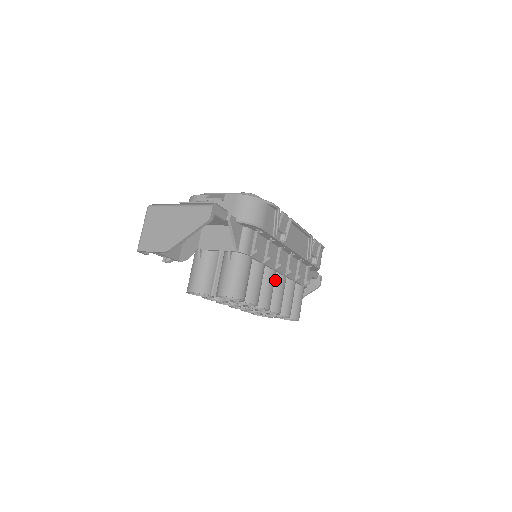
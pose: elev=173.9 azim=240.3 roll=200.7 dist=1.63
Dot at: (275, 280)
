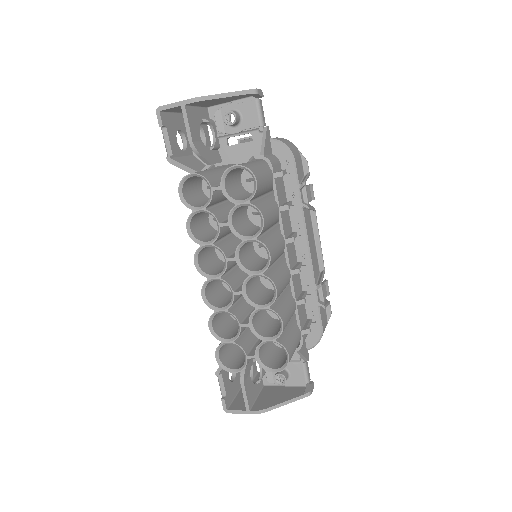
Dot at: (279, 263)
